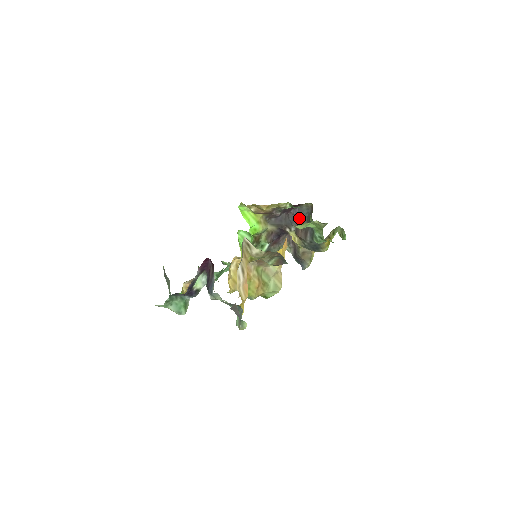
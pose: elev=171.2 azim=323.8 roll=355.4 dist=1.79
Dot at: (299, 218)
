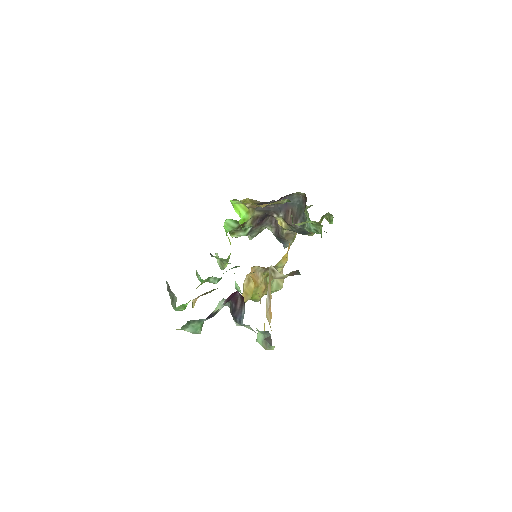
Dot at: (289, 205)
